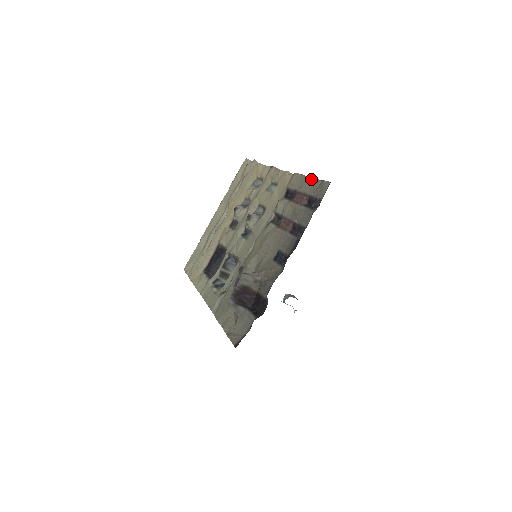
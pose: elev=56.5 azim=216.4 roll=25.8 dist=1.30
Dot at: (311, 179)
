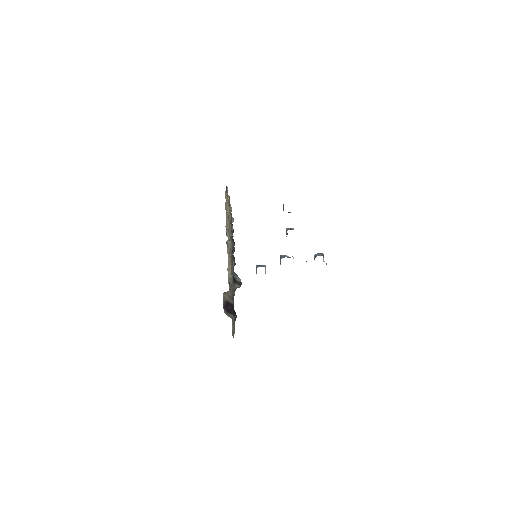
Dot at: occluded
